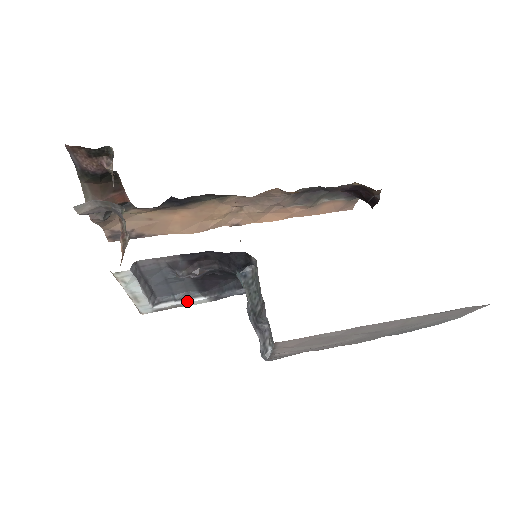
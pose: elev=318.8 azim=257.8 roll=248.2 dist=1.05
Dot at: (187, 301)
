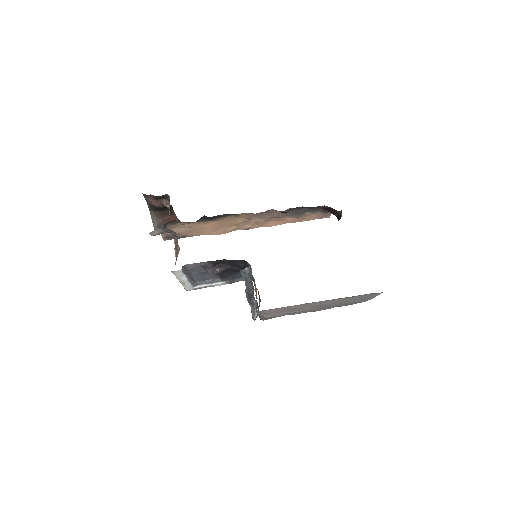
Dot at: (213, 284)
